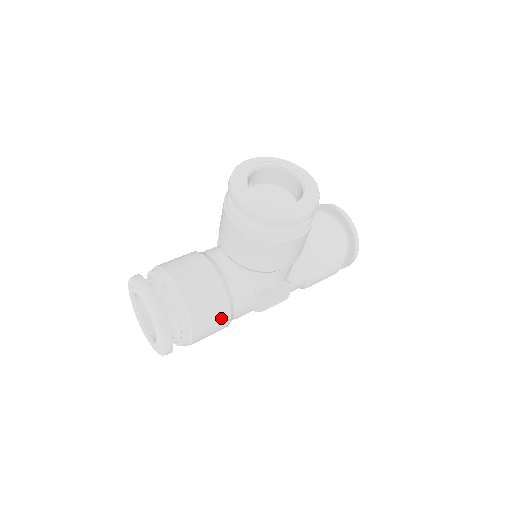
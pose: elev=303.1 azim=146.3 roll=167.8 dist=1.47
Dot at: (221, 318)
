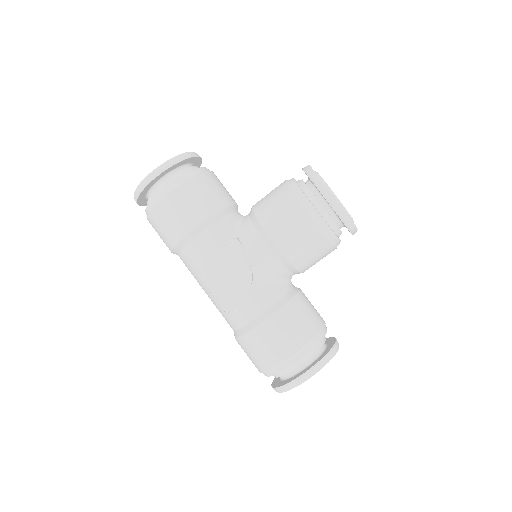
Dot at: (196, 213)
